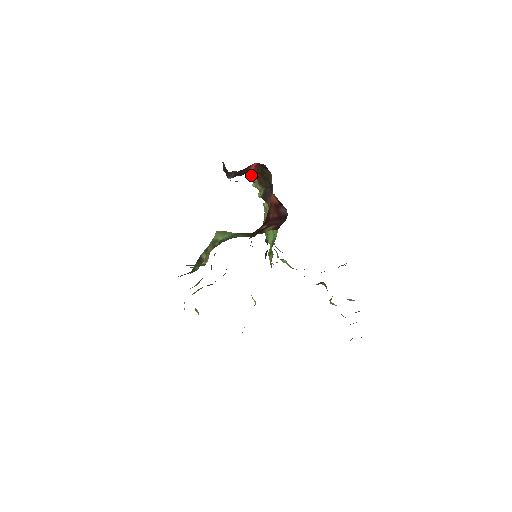
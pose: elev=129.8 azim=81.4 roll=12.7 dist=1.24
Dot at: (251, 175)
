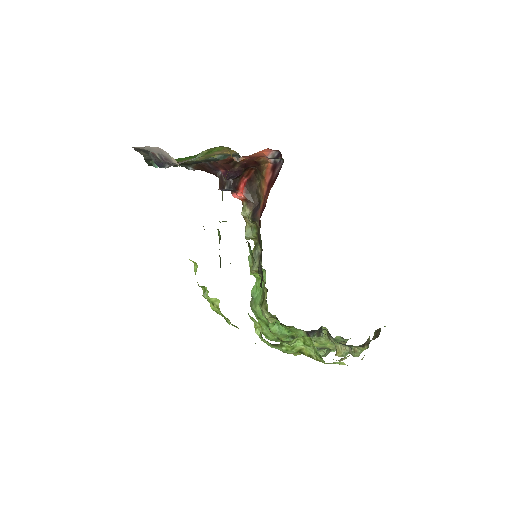
Dot at: (241, 196)
